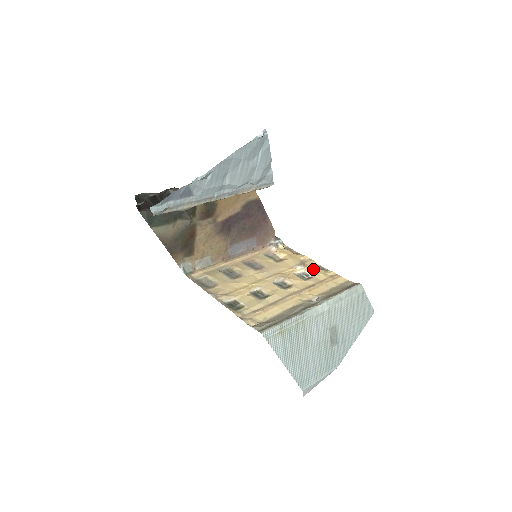
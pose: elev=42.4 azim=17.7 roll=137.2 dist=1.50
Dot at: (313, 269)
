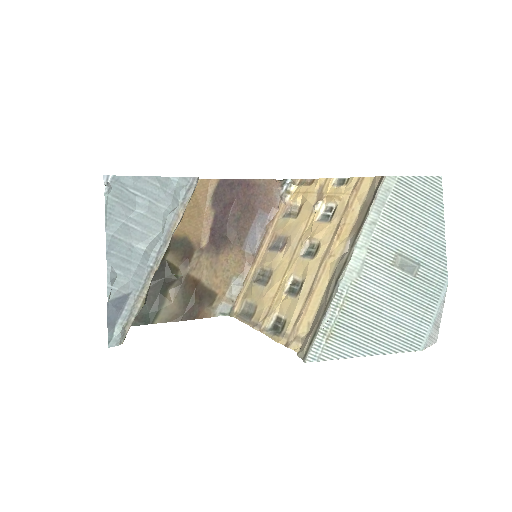
Dot at: (332, 195)
